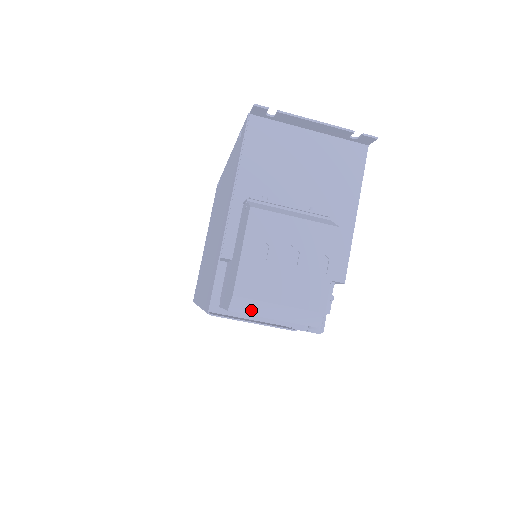
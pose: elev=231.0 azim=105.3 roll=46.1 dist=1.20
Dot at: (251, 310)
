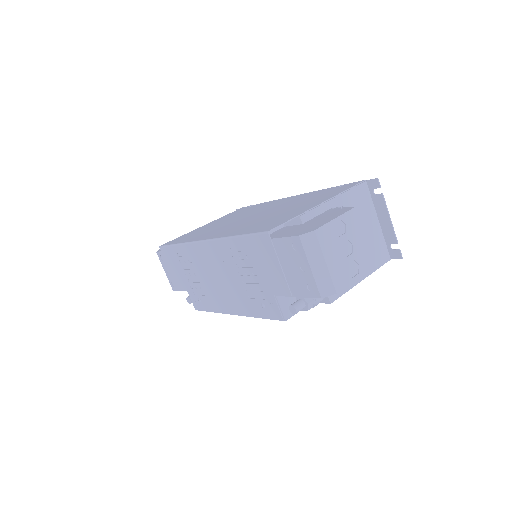
Dot at: (309, 249)
